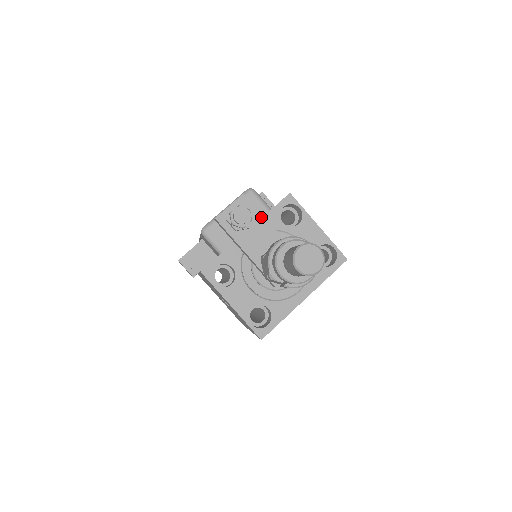
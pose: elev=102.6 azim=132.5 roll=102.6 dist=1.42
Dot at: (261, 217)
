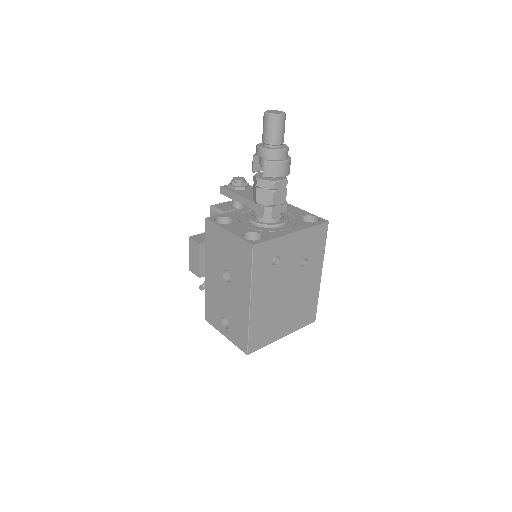
Dot at: occluded
